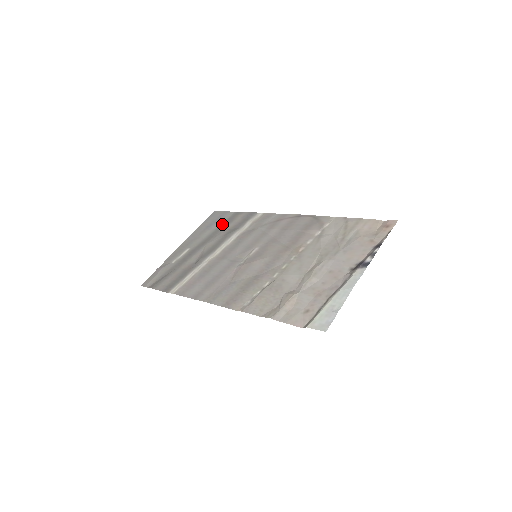
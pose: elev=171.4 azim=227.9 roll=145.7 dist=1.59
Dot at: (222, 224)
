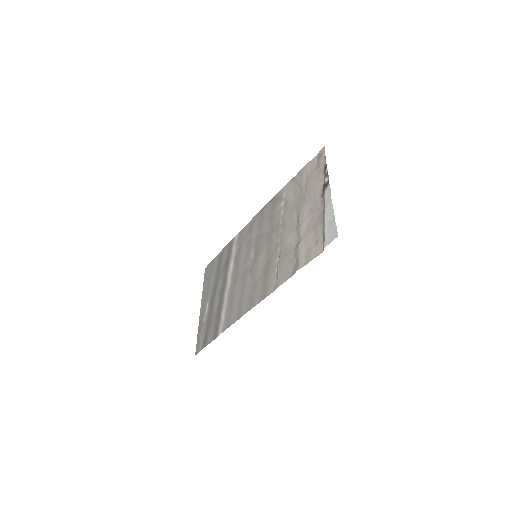
Dot at: (217, 268)
